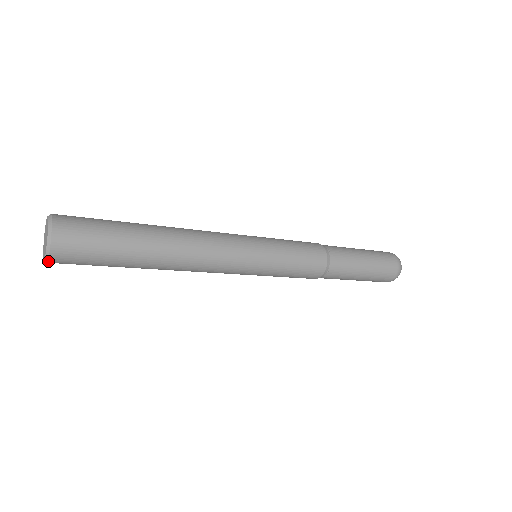
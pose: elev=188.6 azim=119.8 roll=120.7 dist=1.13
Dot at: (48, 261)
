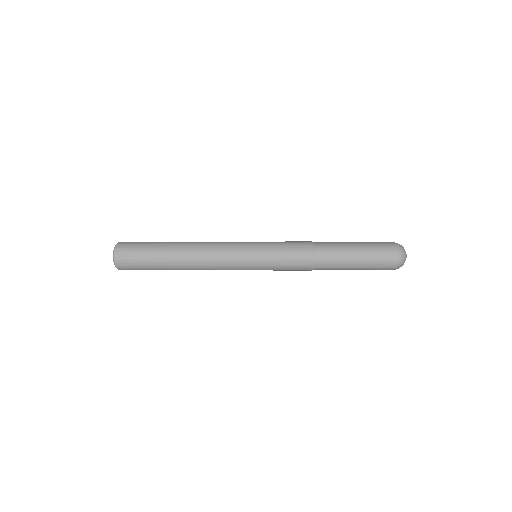
Dot at: occluded
